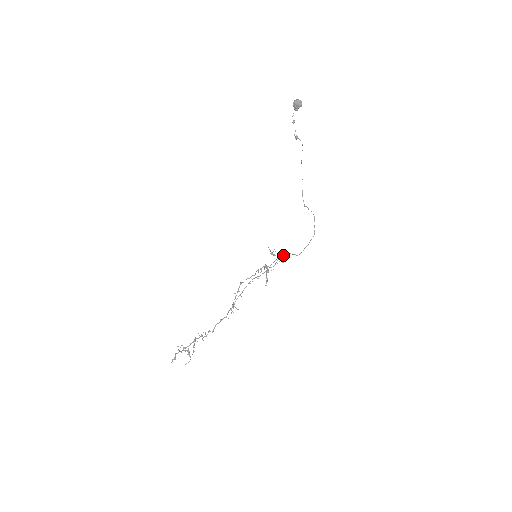
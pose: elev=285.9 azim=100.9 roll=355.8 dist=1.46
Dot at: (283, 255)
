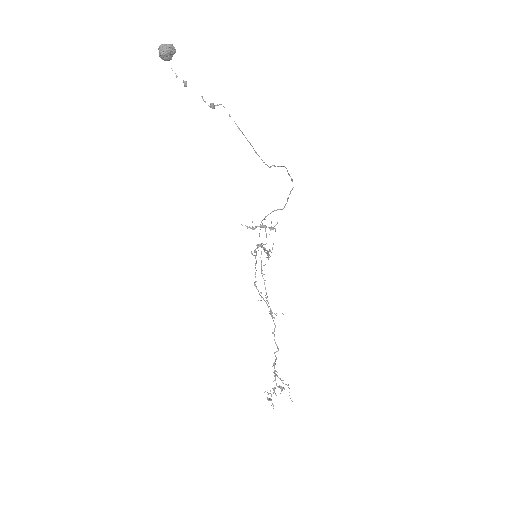
Dot at: occluded
